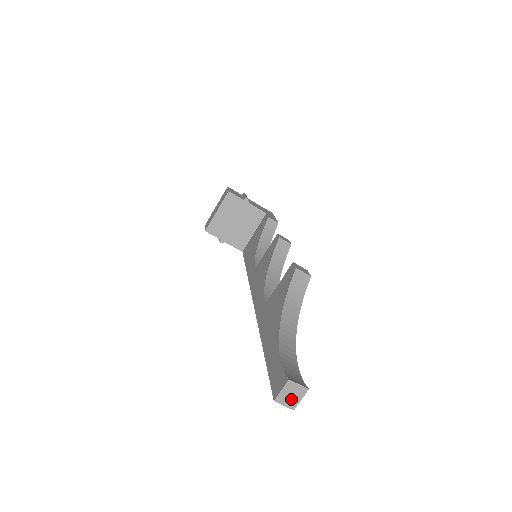
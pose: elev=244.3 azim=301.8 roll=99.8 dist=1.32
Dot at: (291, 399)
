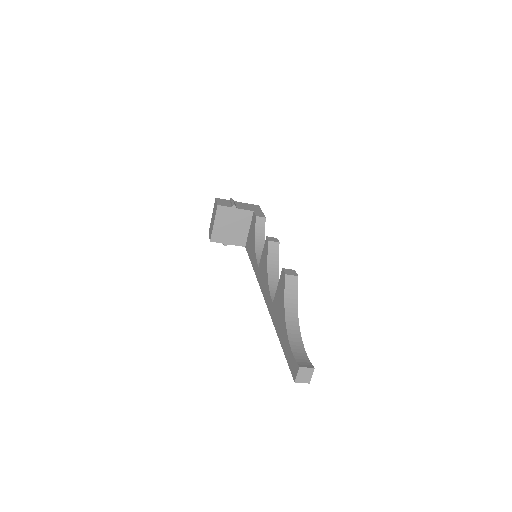
Dot at: (305, 378)
